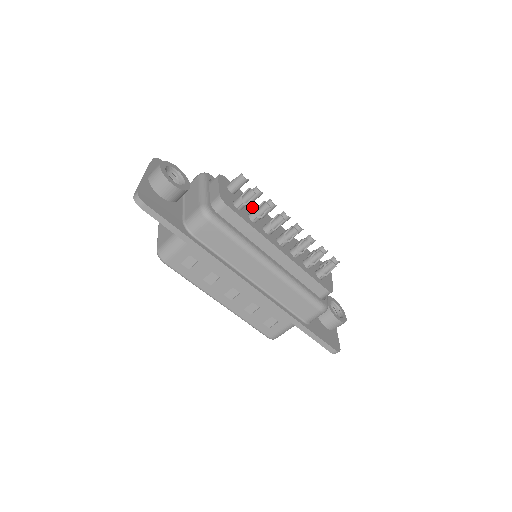
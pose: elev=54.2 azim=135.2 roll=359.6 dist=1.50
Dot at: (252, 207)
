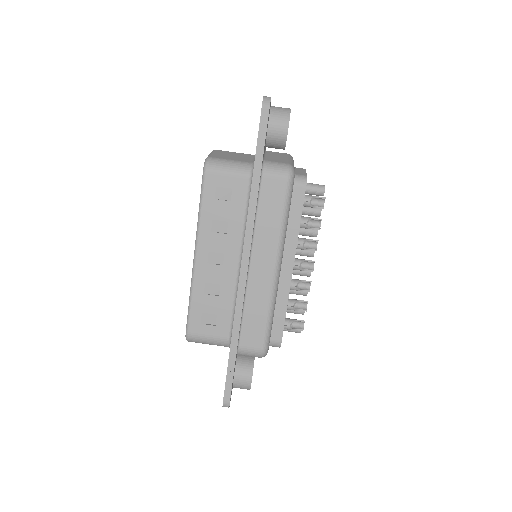
Dot at: occluded
